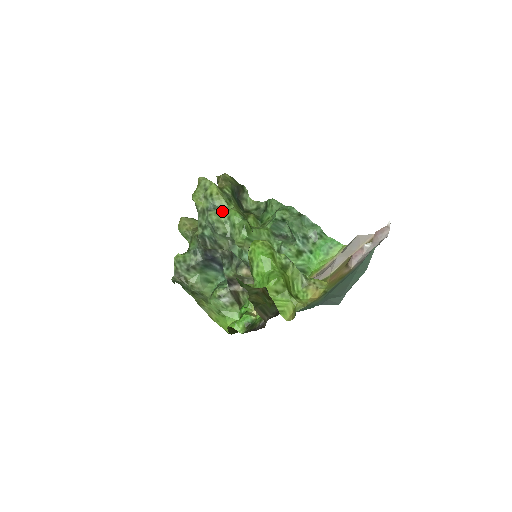
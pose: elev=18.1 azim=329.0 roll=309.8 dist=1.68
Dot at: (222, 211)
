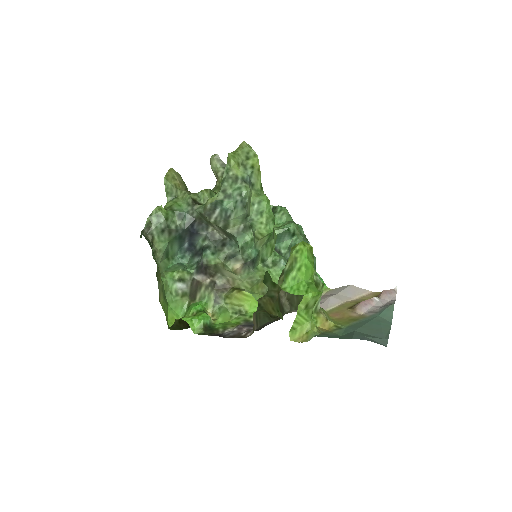
Dot at: (254, 190)
